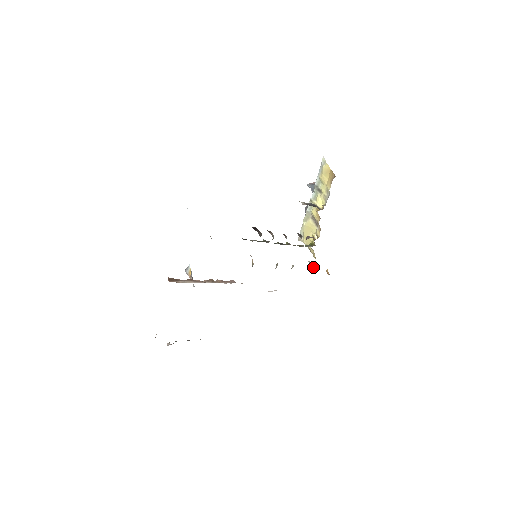
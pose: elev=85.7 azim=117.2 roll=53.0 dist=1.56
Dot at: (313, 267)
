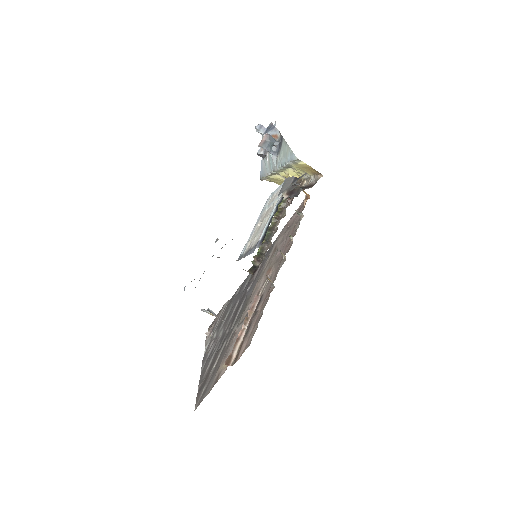
Dot at: (302, 215)
